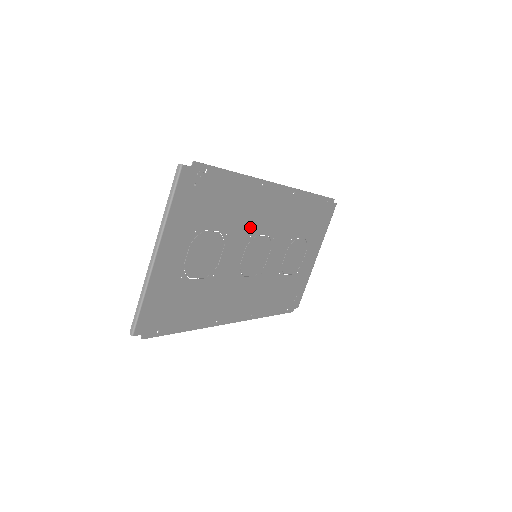
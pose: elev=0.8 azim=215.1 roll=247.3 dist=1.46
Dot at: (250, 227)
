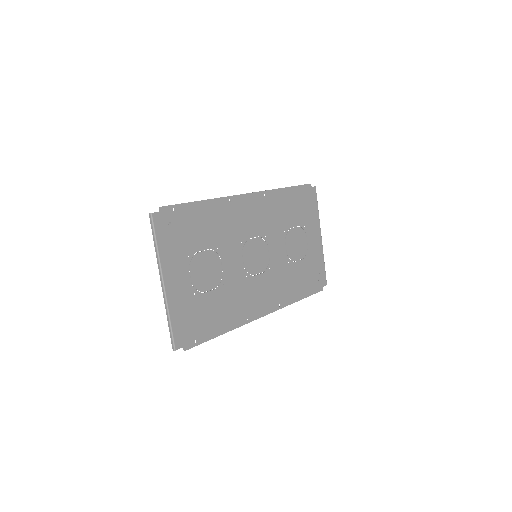
Dot at: (237, 236)
